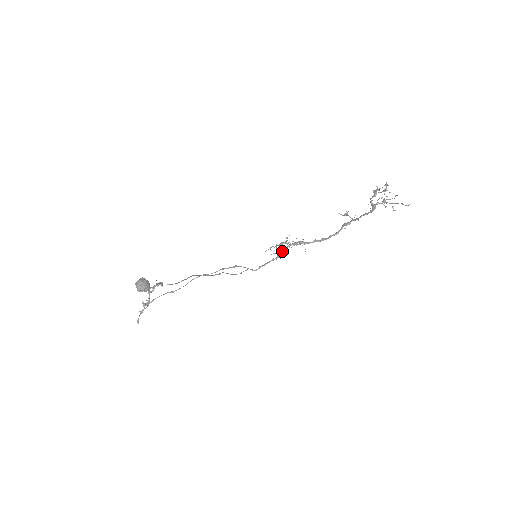
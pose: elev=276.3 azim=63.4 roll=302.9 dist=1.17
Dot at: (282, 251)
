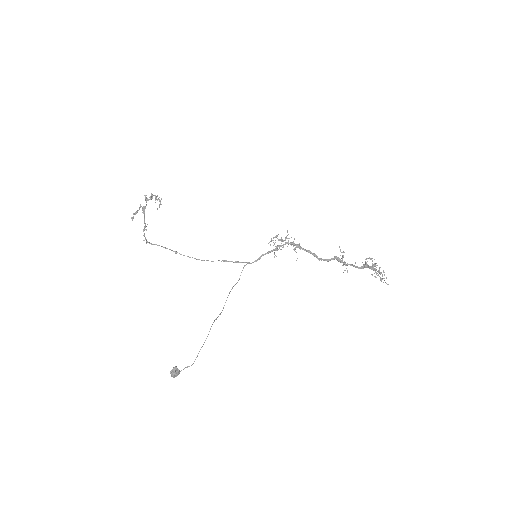
Dot at: (279, 247)
